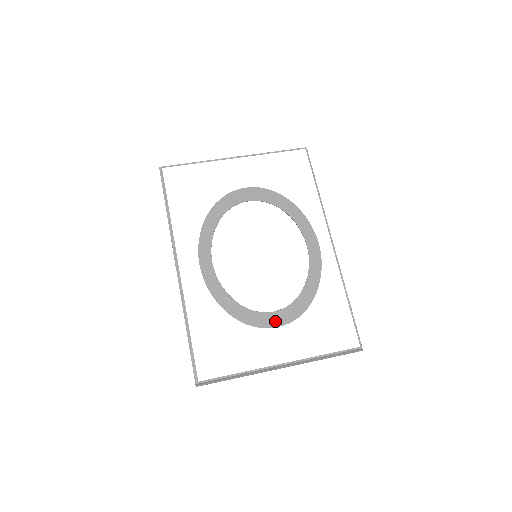
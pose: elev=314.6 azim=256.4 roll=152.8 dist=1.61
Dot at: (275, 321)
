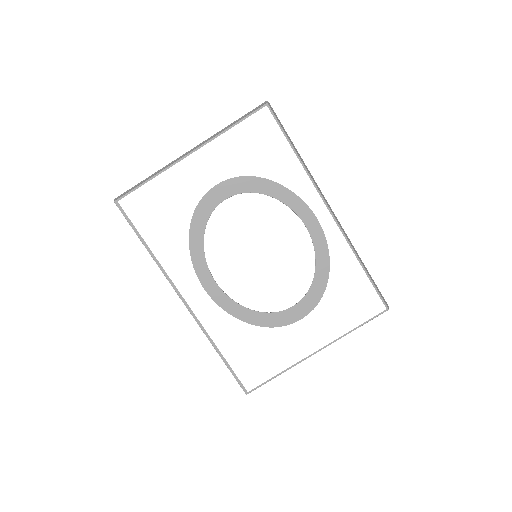
Dot at: (297, 314)
